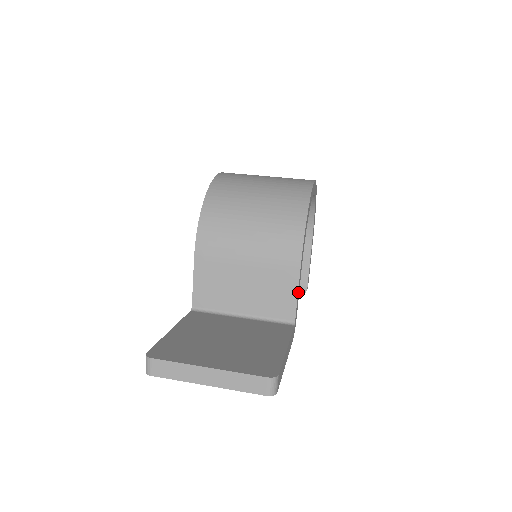
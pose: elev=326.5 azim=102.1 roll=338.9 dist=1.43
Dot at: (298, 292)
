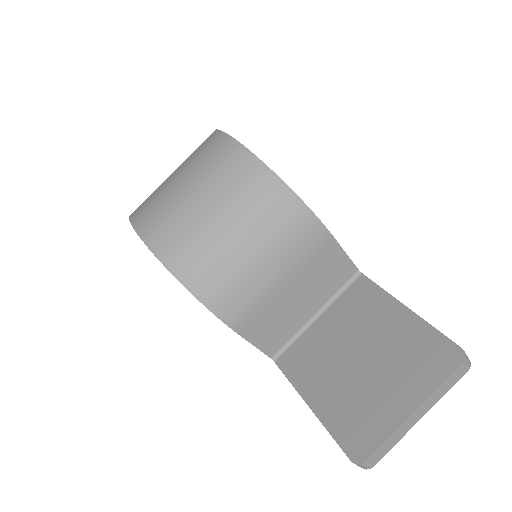
Dot at: occluded
